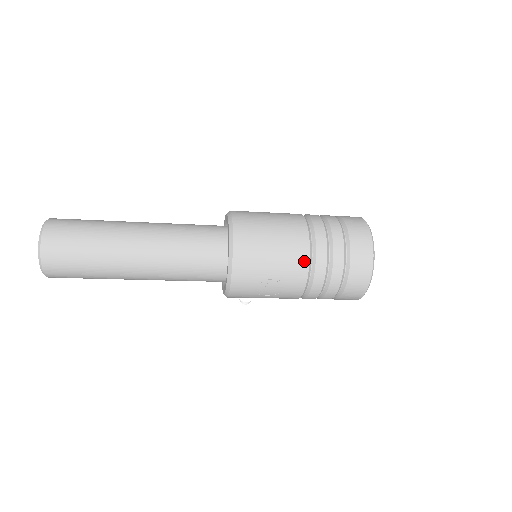
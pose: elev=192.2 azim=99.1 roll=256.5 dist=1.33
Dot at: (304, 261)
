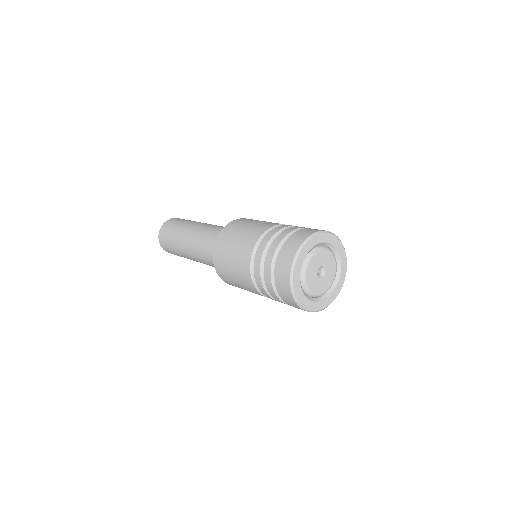
Dot at: (254, 289)
